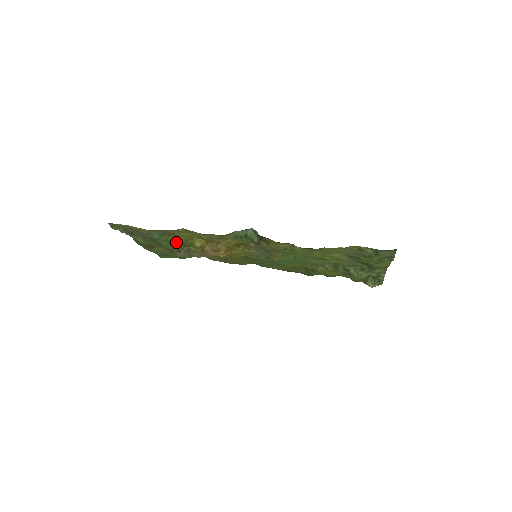
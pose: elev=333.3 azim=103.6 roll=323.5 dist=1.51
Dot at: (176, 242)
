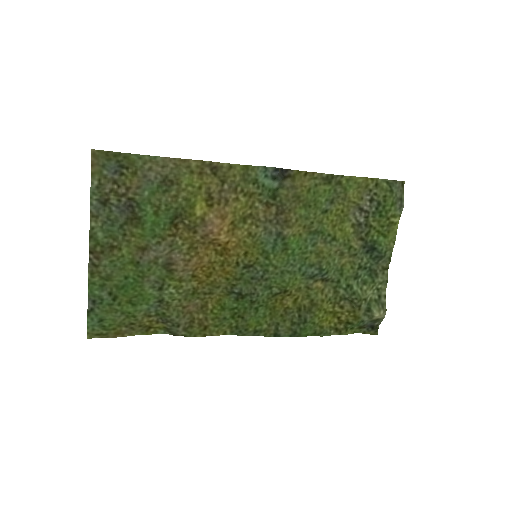
Dot at: (168, 210)
